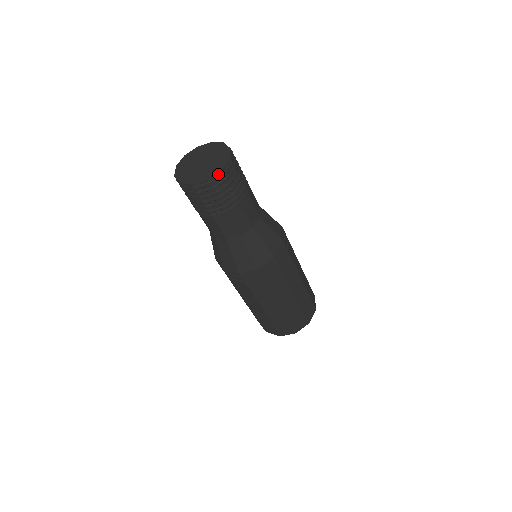
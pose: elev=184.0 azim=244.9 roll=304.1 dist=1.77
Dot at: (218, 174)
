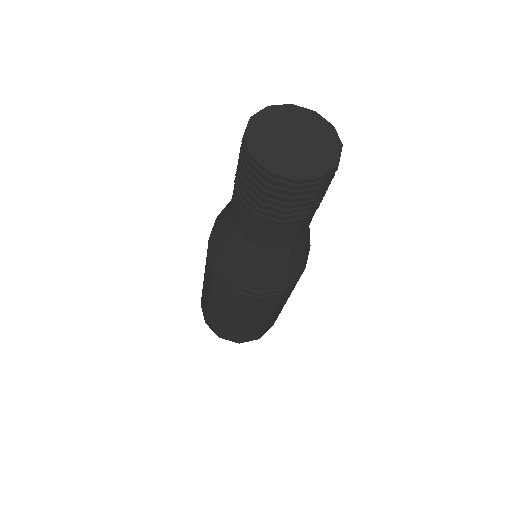
Dot at: (333, 169)
